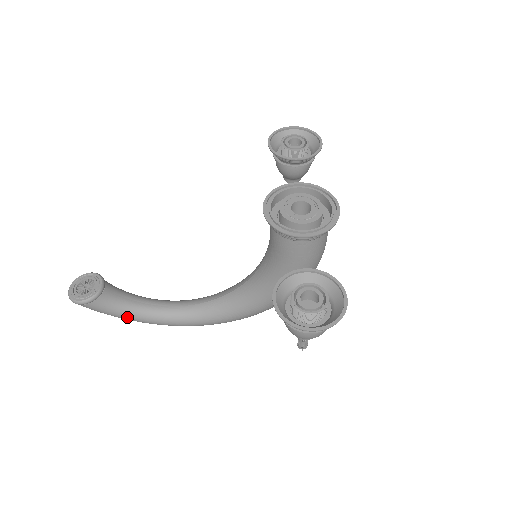
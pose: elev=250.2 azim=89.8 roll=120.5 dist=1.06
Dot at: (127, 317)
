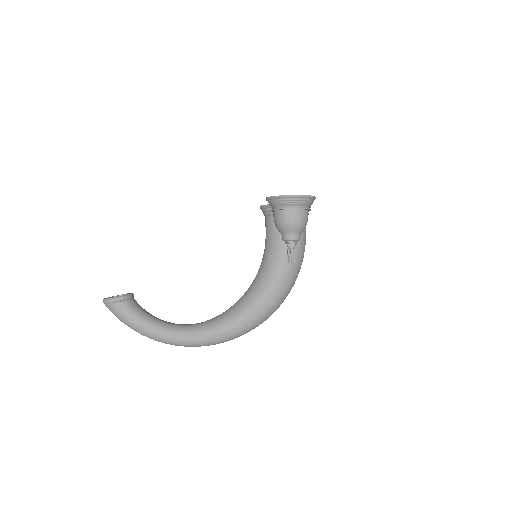
Dot at: (145, 326)
